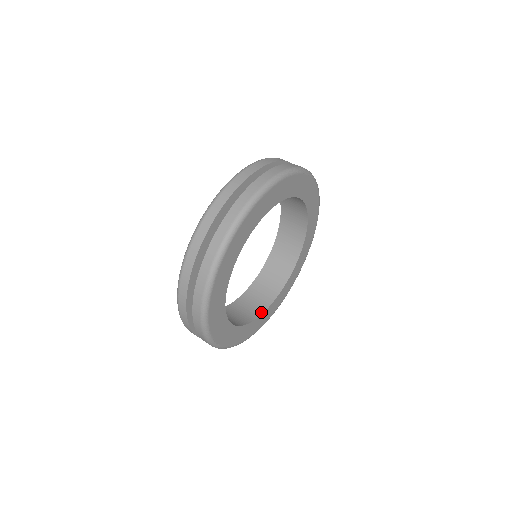
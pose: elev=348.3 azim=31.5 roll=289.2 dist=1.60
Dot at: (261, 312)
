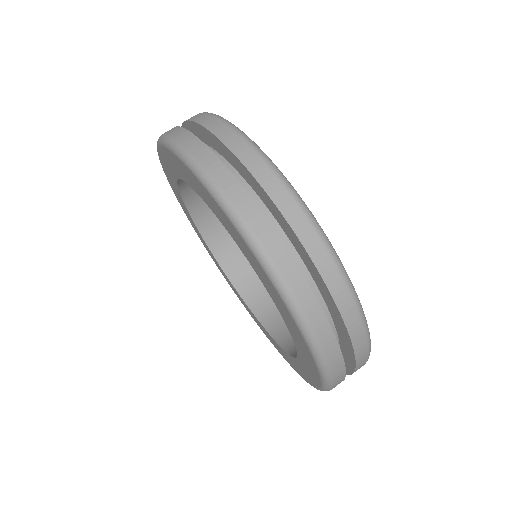
Dot at: occluded
